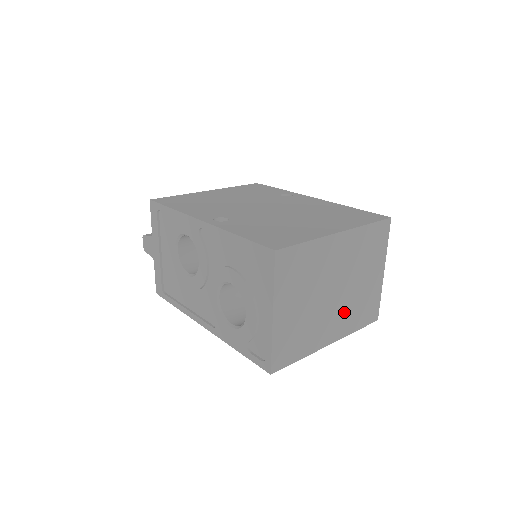
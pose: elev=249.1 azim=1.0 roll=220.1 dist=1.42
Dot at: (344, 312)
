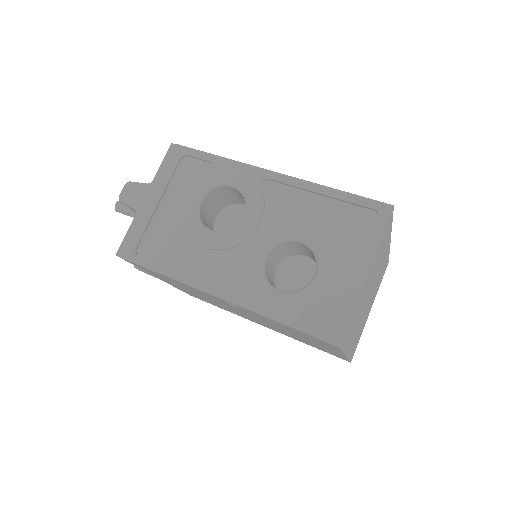
Dot at: (358, 328)
